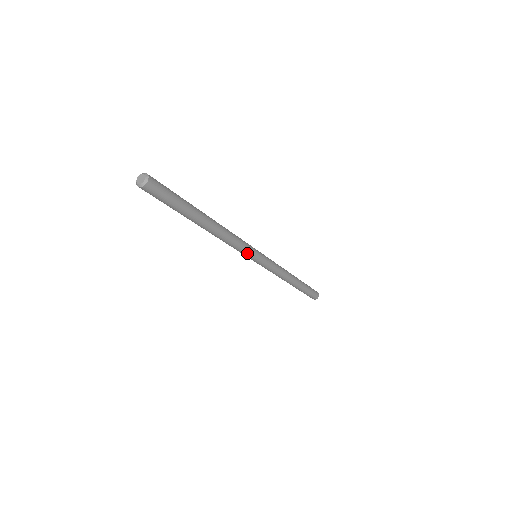
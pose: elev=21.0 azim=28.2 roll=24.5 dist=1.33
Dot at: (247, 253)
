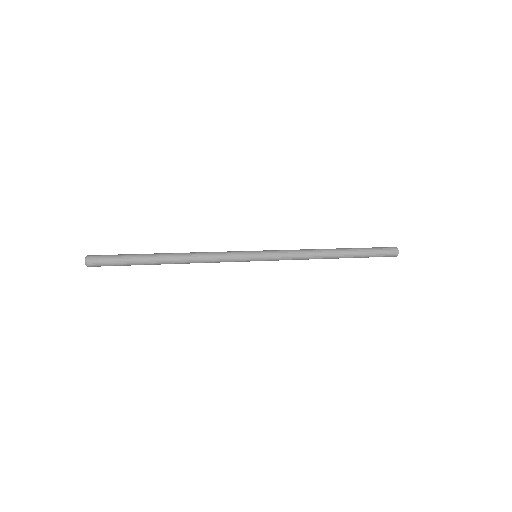
Dot at: (236, 261)
